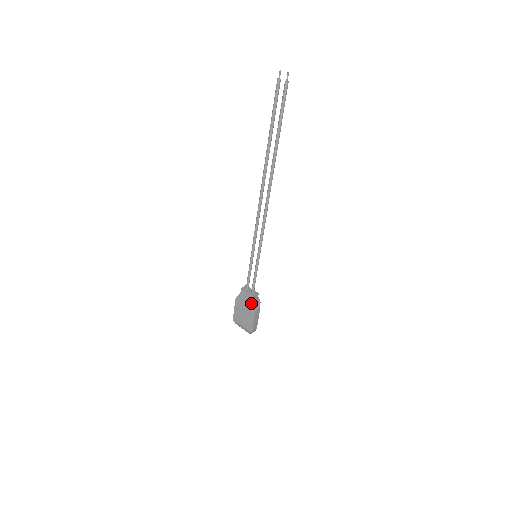
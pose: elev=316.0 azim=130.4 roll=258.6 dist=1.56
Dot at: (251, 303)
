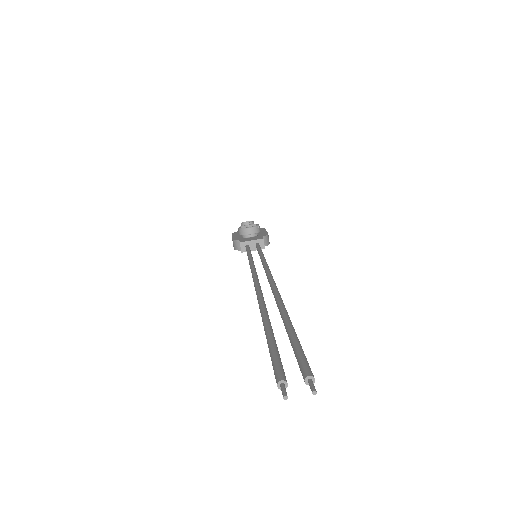
Dot at: occluded
